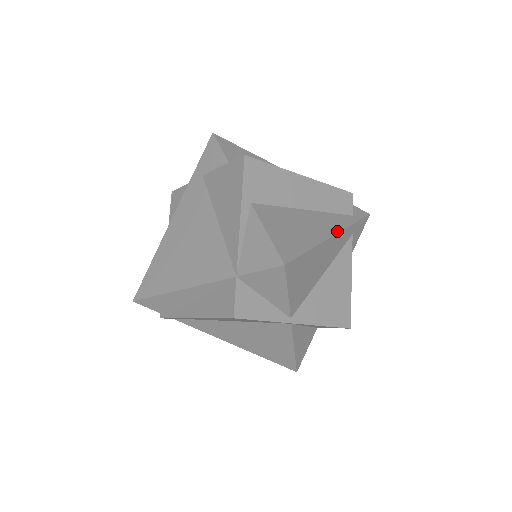
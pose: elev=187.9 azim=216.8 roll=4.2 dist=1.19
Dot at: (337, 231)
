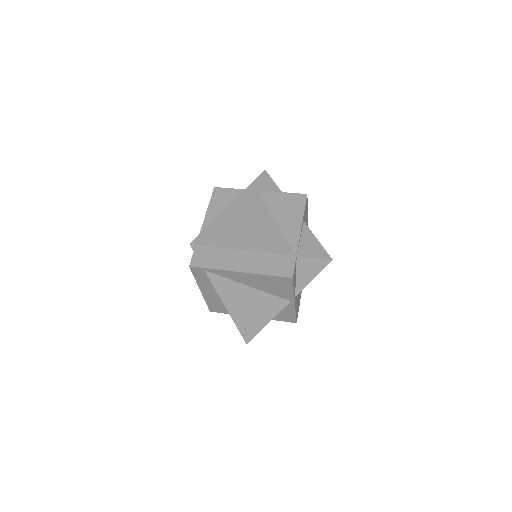
Dot at: occluded
